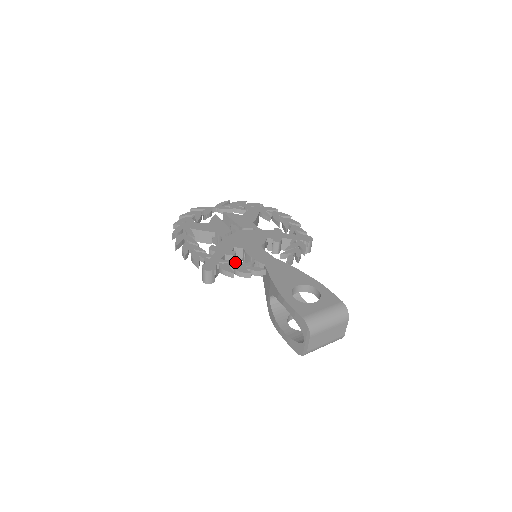
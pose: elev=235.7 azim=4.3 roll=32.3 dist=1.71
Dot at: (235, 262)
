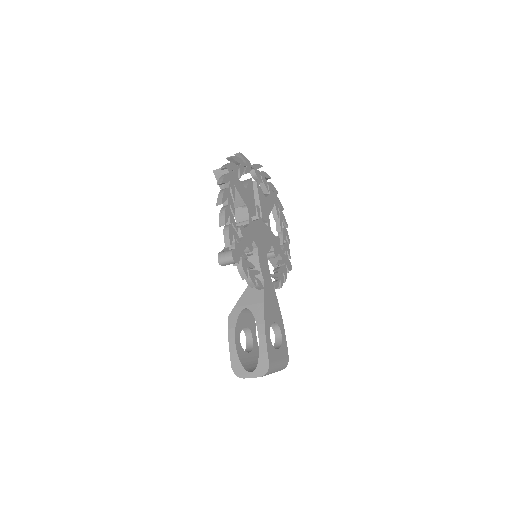
Dot at: (251, 263)
